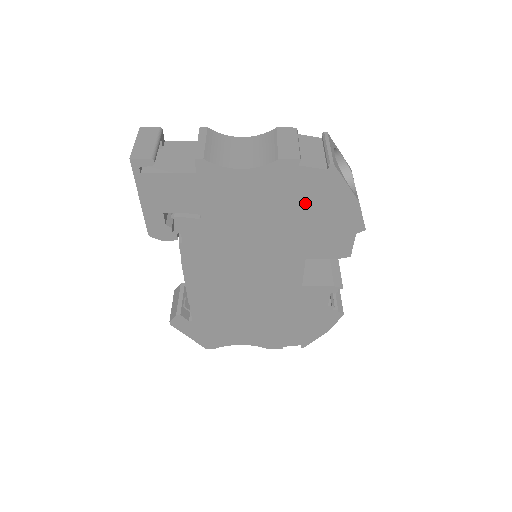
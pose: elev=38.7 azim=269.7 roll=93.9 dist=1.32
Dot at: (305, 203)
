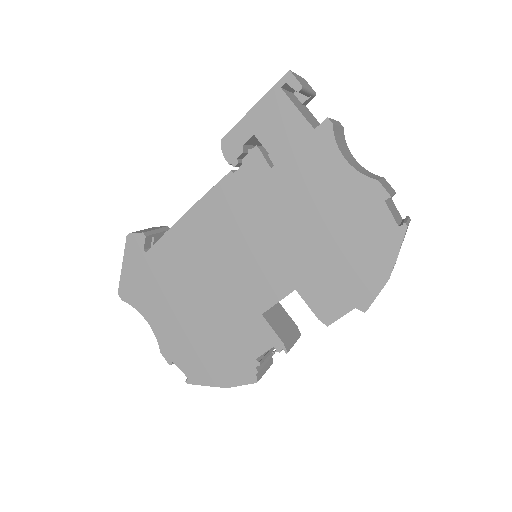
Dot at: (353, 238)
